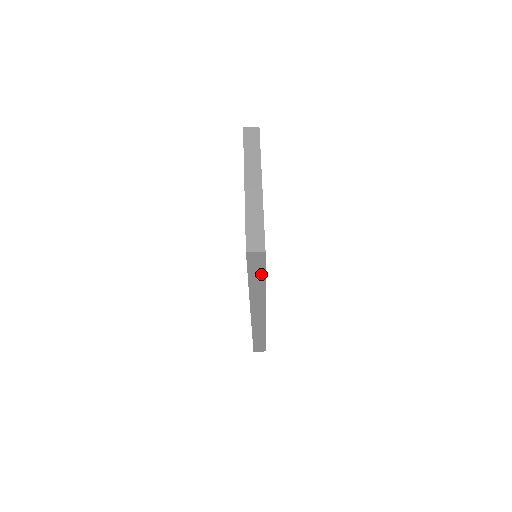
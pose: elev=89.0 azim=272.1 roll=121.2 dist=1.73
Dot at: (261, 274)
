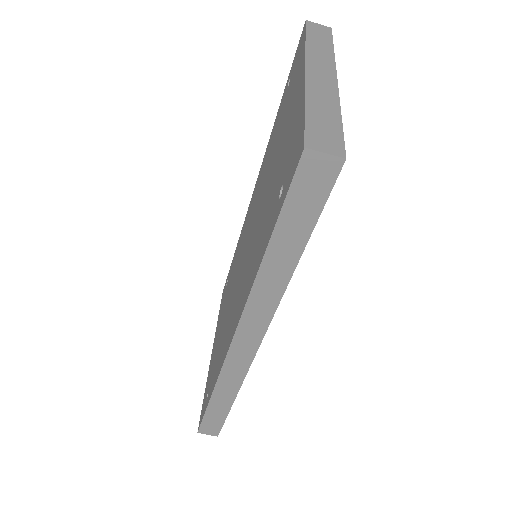
Dot at: (302, 233)
